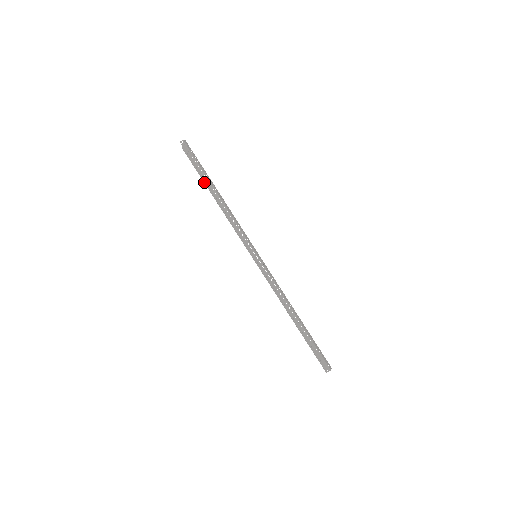
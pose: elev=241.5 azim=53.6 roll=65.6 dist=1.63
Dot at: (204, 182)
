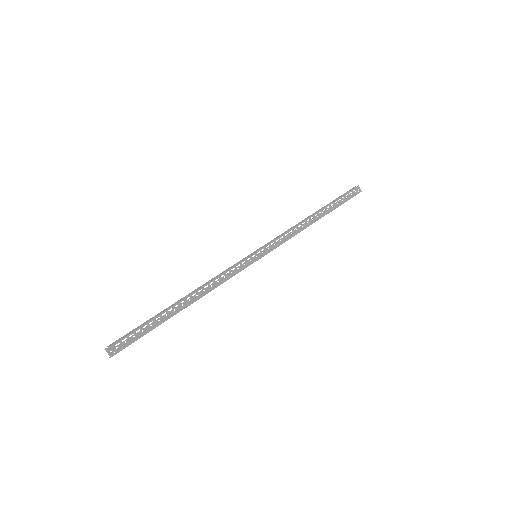
Dot at: (166, 320)
